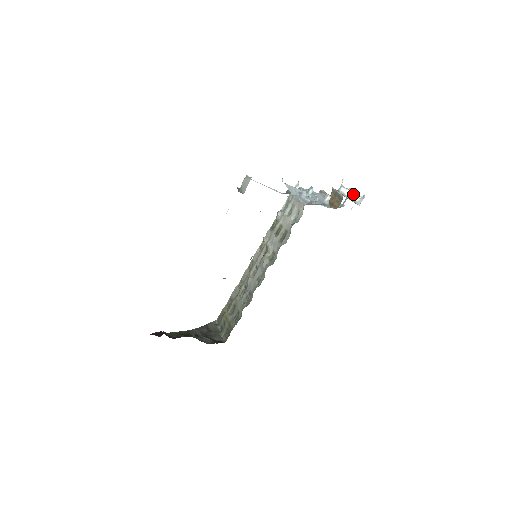
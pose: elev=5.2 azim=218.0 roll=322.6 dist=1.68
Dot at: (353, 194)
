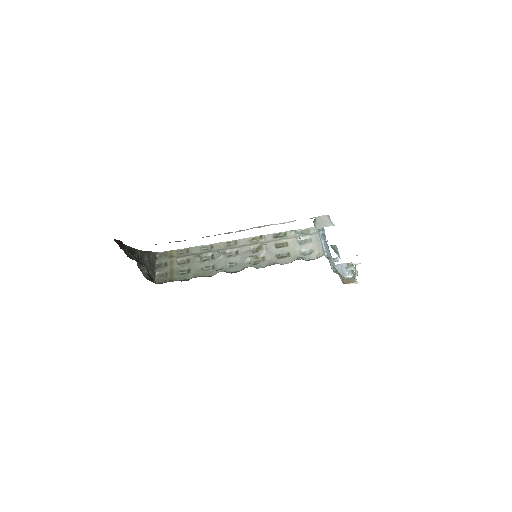
Dot at: occluded
